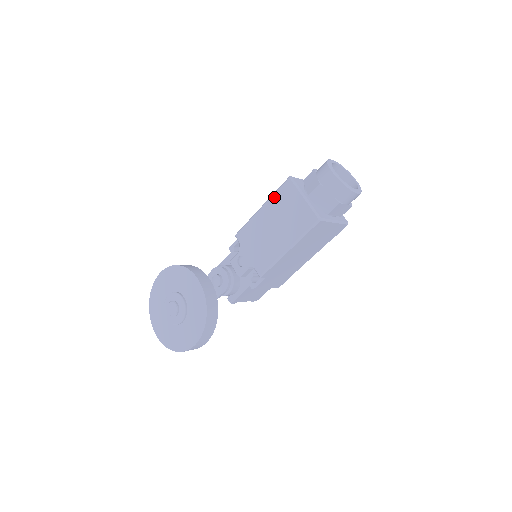
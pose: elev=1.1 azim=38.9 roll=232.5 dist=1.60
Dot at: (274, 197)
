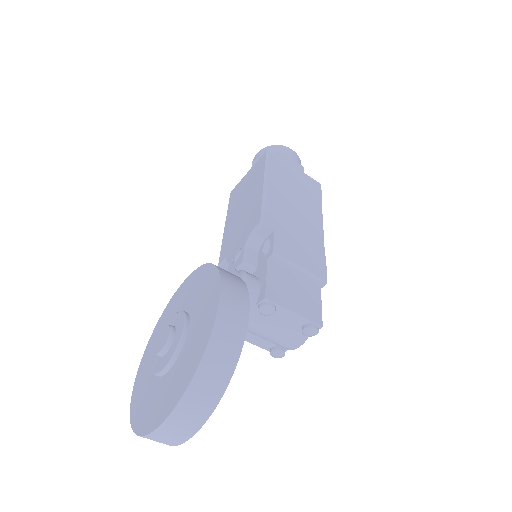
Dot at: (229, 209)
